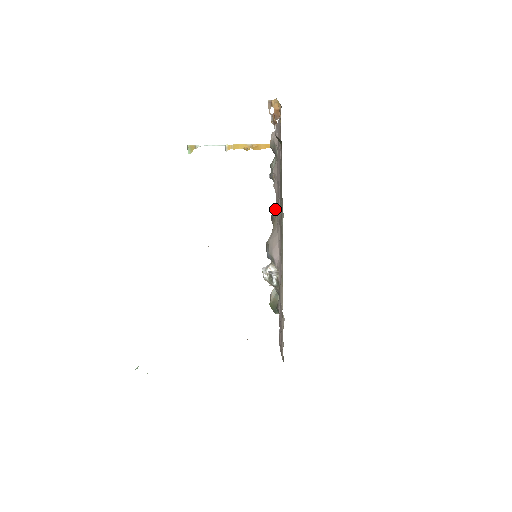
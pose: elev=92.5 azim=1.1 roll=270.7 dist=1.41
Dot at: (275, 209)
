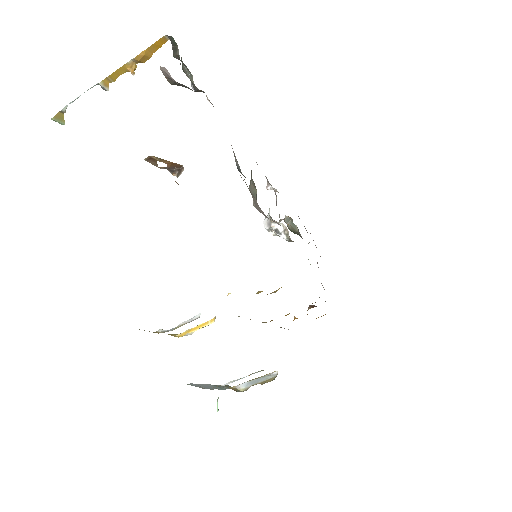
Dot at: (241, 177)
